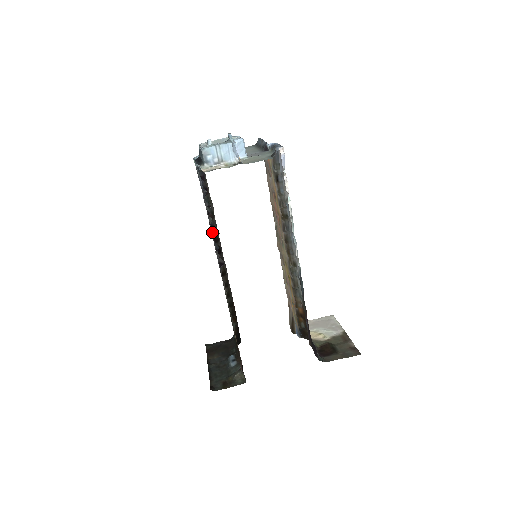
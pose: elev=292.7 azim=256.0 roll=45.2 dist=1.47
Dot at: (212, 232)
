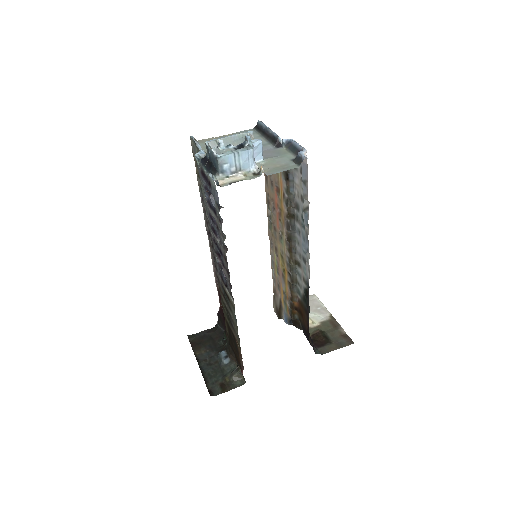
Dot at: (223, 247)
